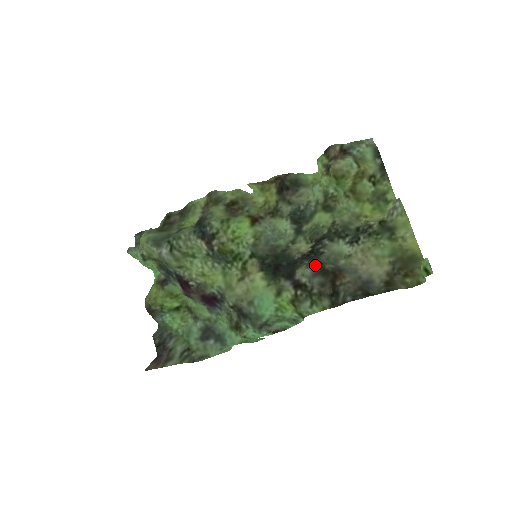
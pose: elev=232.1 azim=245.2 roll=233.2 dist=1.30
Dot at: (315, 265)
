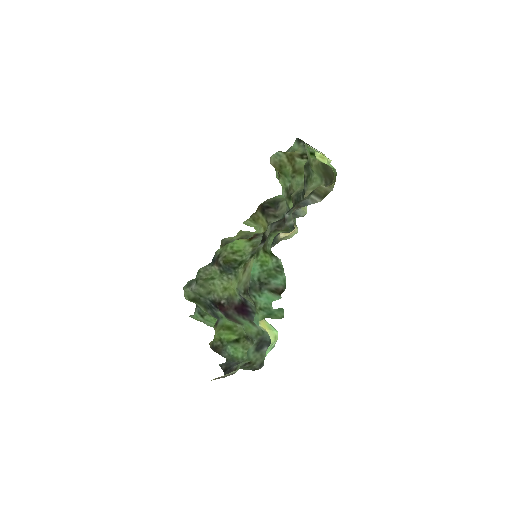
Dot at: occluded
